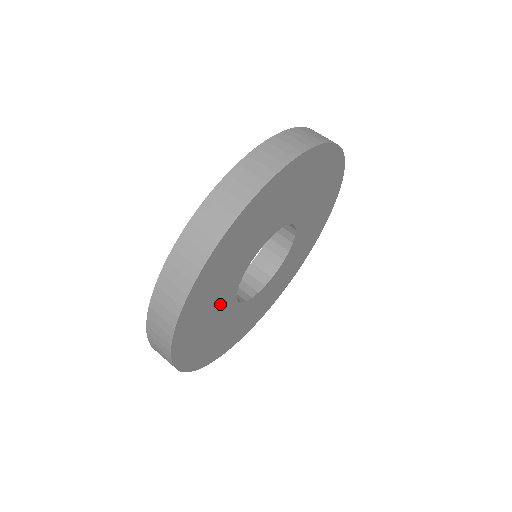
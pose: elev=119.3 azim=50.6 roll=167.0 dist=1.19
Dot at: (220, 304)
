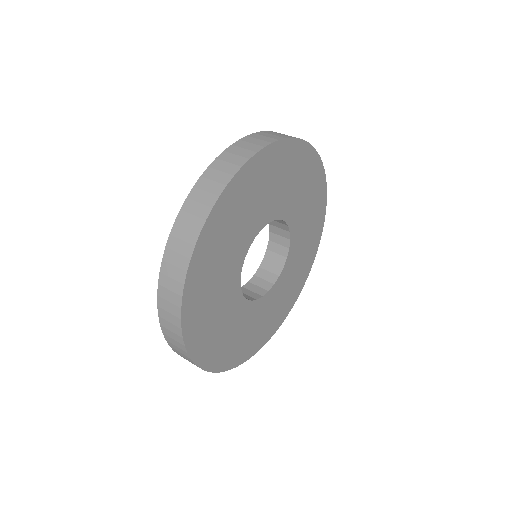
Dot at: (233, 318)
